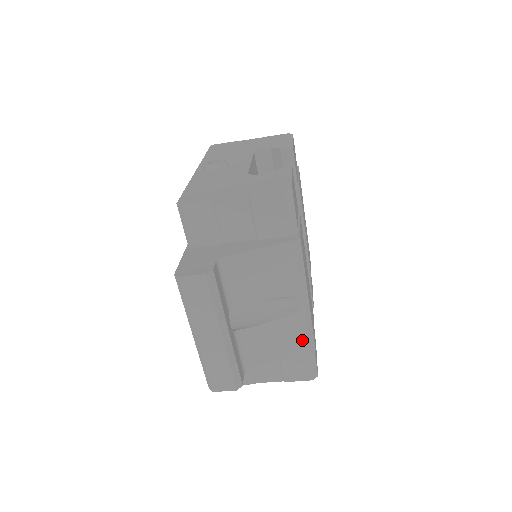
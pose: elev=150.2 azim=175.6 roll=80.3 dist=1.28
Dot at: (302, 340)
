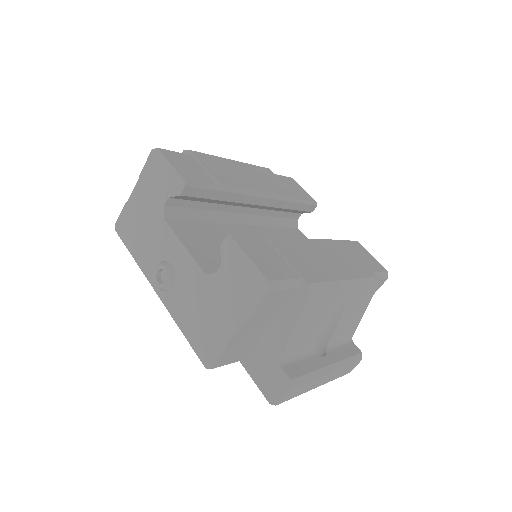
Dot at: (366, 291)
